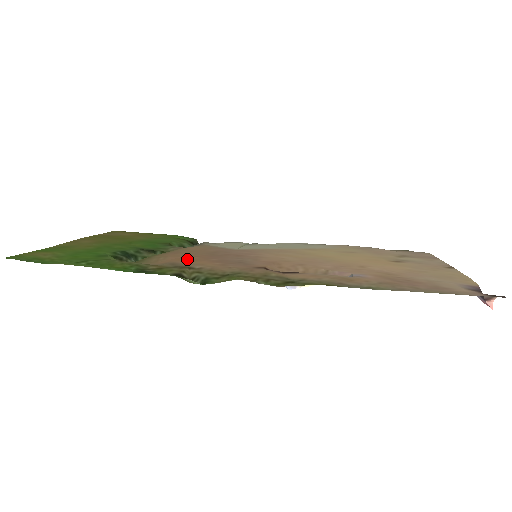
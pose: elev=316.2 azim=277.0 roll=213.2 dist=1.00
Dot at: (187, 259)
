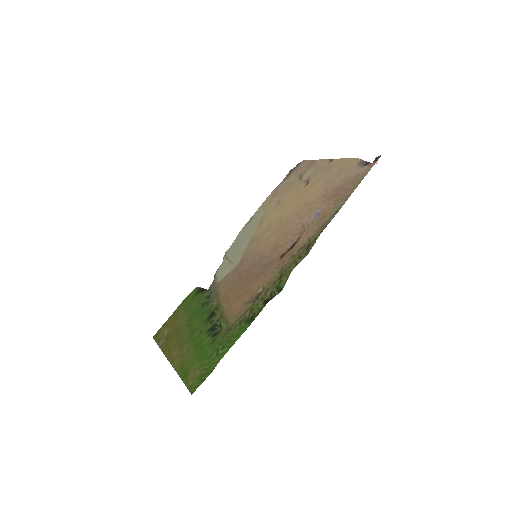
Dot at: (244, 294)
